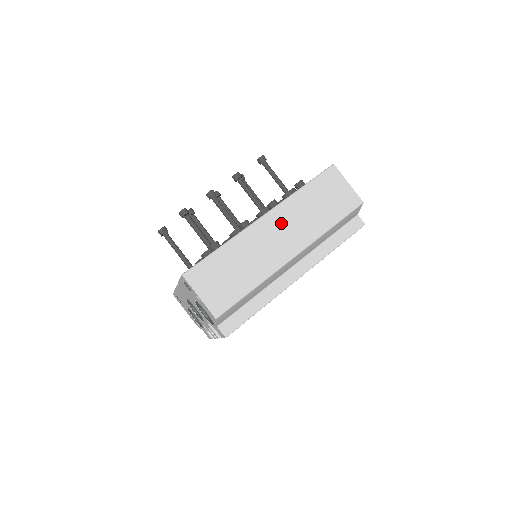
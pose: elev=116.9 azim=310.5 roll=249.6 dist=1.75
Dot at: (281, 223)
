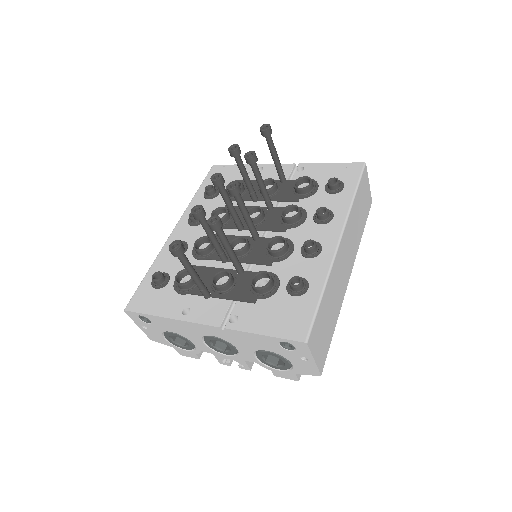
Dot at: (347, 244)
